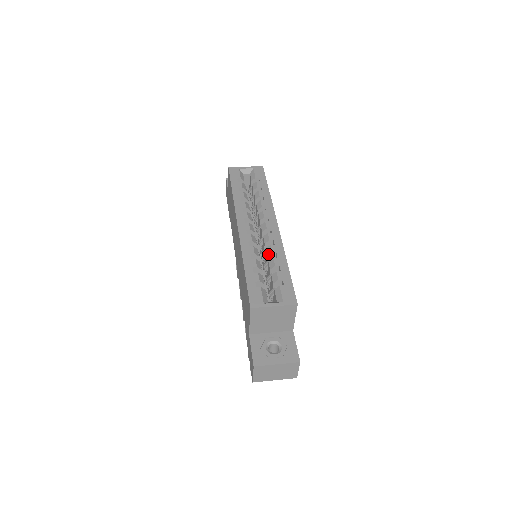
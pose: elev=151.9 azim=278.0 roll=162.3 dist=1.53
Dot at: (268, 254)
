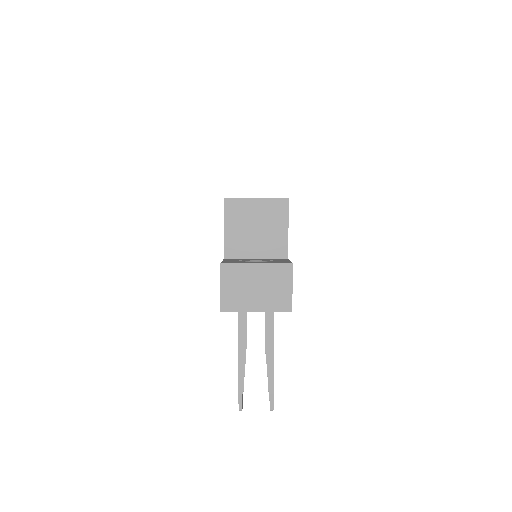
Dot at: occluded
